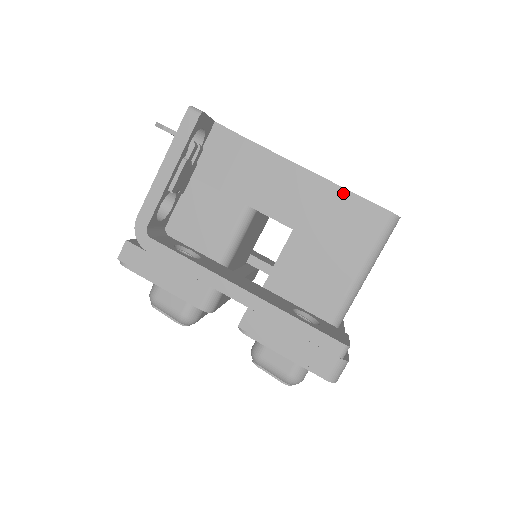
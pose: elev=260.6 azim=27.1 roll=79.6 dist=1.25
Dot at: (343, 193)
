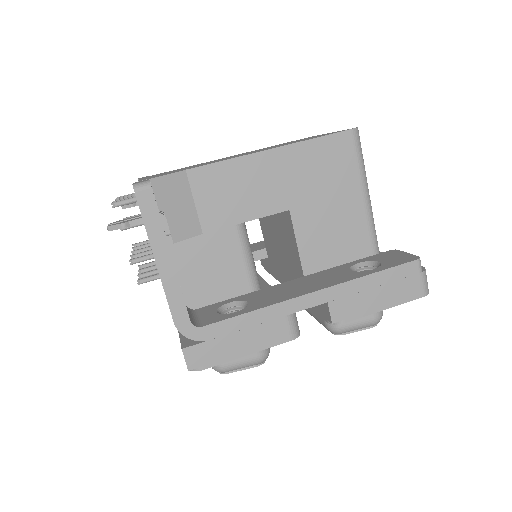
Dot at: (304, 146)
